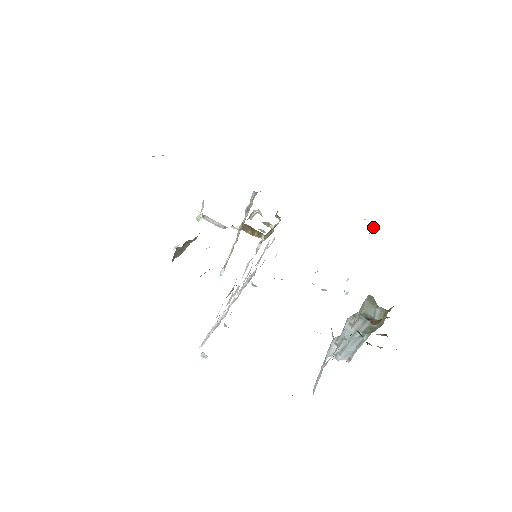
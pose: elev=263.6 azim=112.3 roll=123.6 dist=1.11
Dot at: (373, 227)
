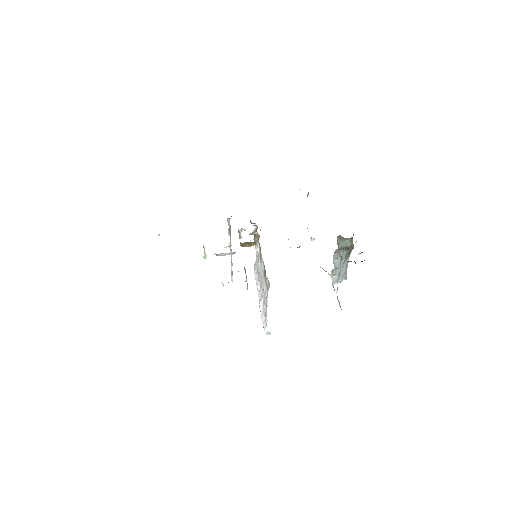
Dot at: occluded
